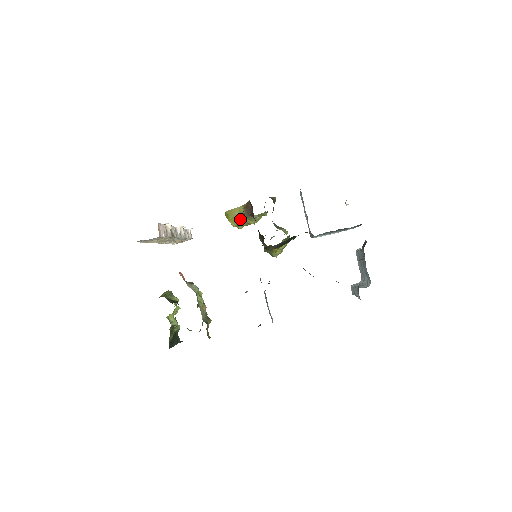
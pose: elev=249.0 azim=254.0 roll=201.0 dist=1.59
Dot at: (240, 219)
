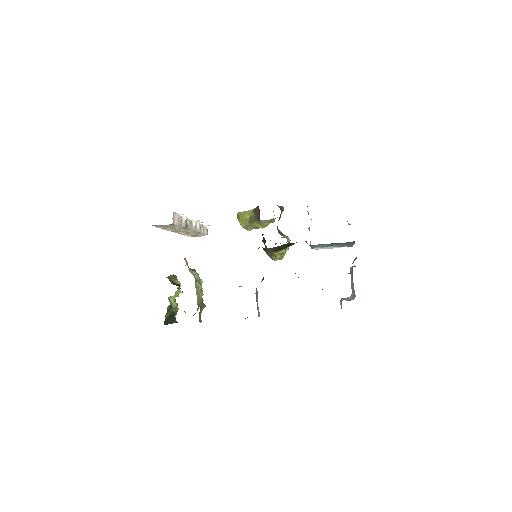
Dot at: (249, 221)
